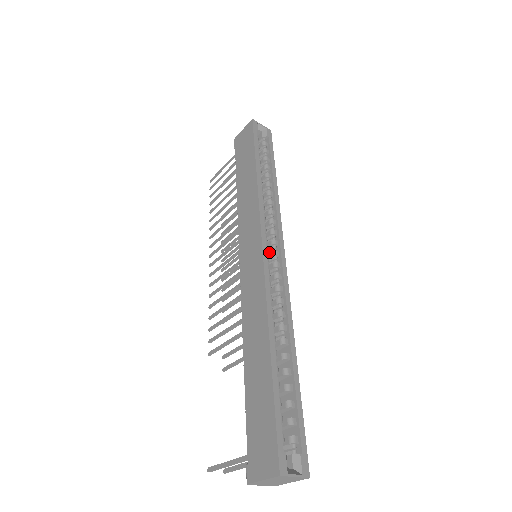
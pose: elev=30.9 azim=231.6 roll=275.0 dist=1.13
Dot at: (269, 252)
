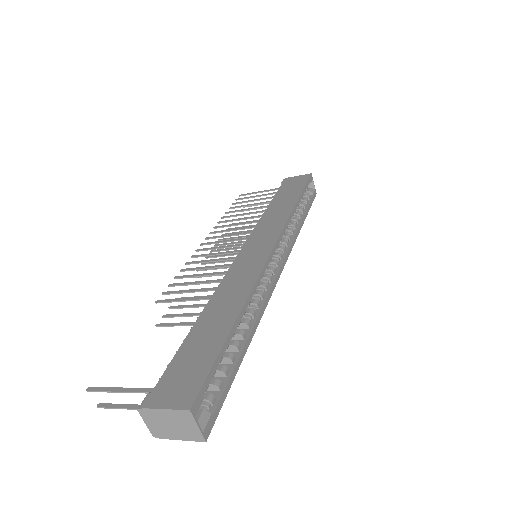
Dot at: occluded
